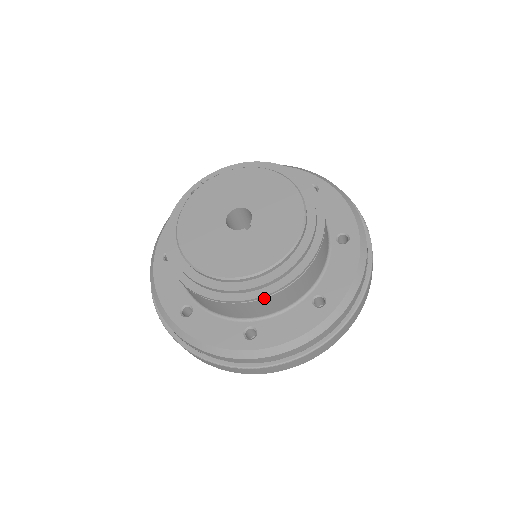
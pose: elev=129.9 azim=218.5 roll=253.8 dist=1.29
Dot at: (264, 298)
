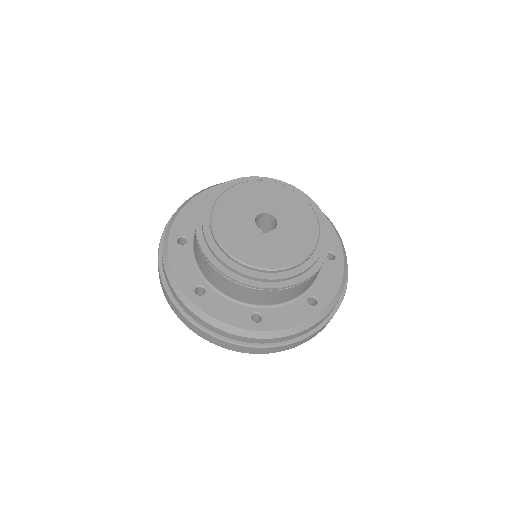
Dot at: (227, 278)
